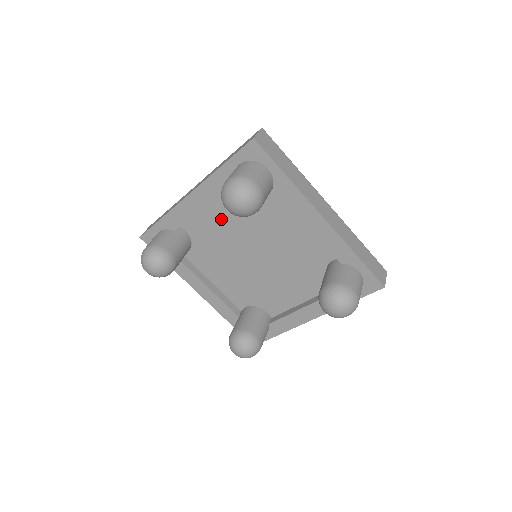
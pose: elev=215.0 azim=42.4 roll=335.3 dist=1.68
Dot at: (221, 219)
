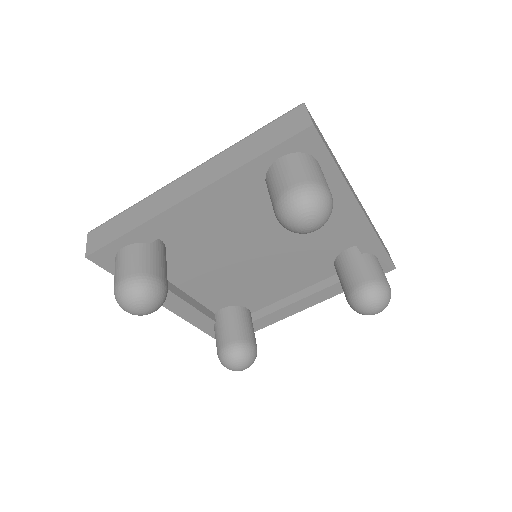
Dot at: (220, 220)
